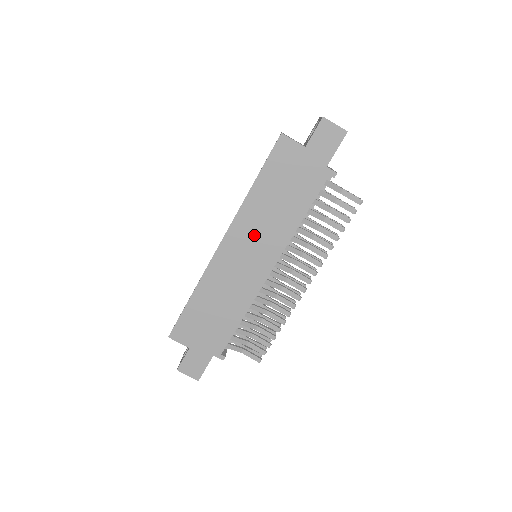
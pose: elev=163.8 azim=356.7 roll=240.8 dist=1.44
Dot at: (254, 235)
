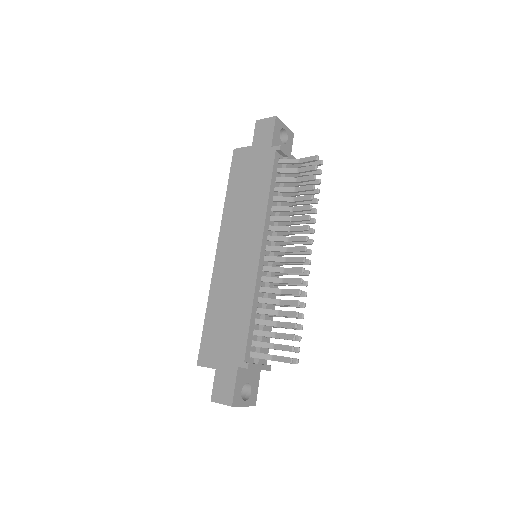
Dot at: (238, 230)
